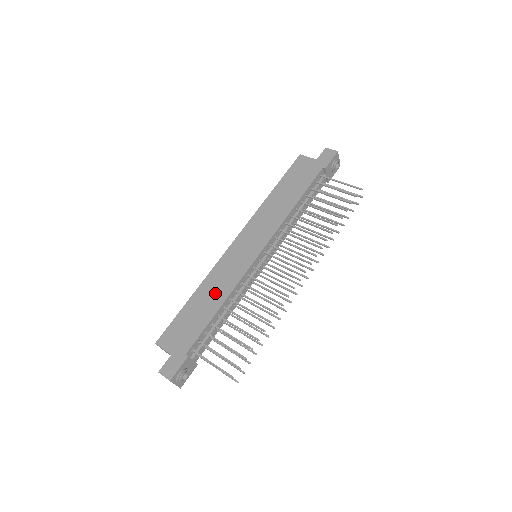
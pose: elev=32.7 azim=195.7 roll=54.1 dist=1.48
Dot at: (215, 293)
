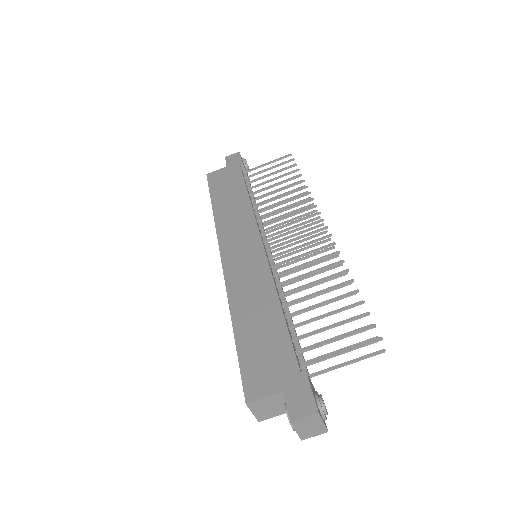
Dot at: (258, 301)
